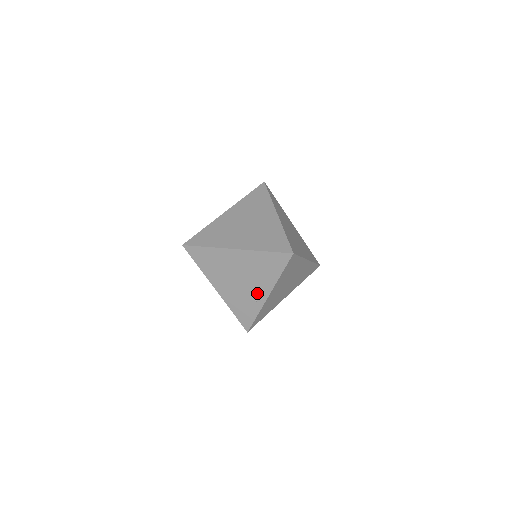
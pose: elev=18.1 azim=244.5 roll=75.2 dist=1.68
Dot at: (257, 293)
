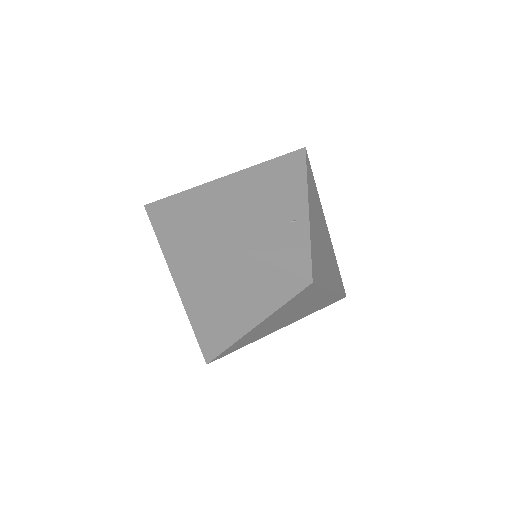
Dot at: (289, 210)
